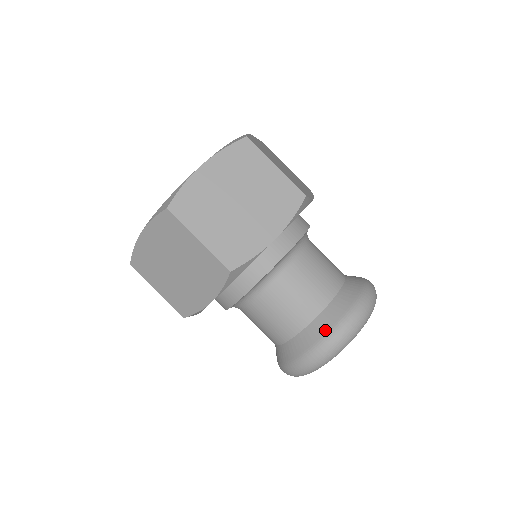
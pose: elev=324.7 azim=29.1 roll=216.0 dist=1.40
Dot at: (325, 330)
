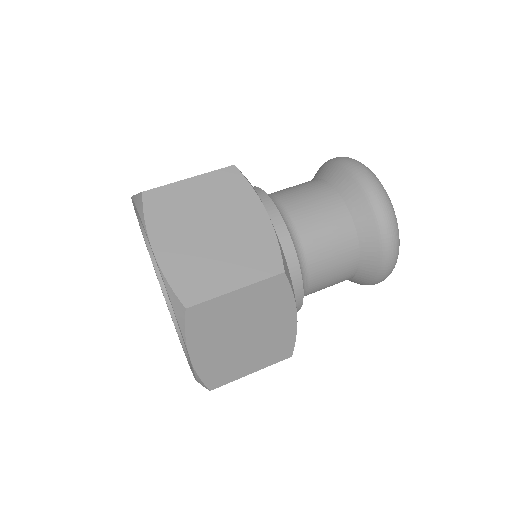
Dot at: (335, 167)
